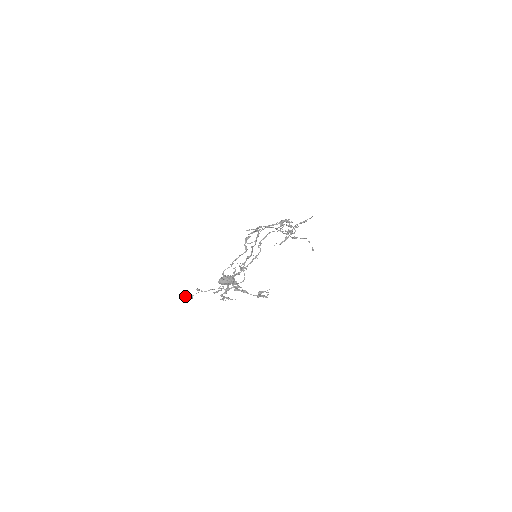
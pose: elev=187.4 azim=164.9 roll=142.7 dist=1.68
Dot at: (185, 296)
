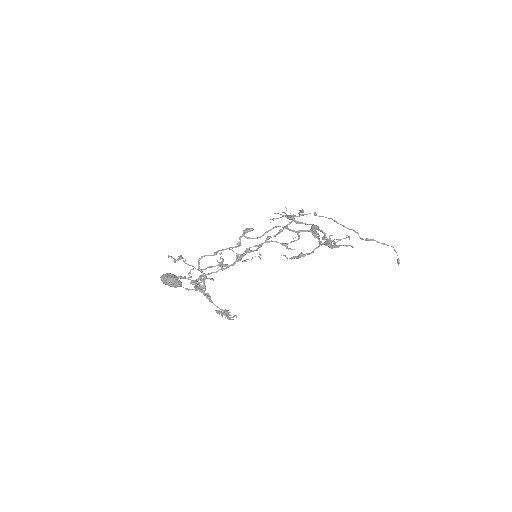
Dot at: (169, 256)
